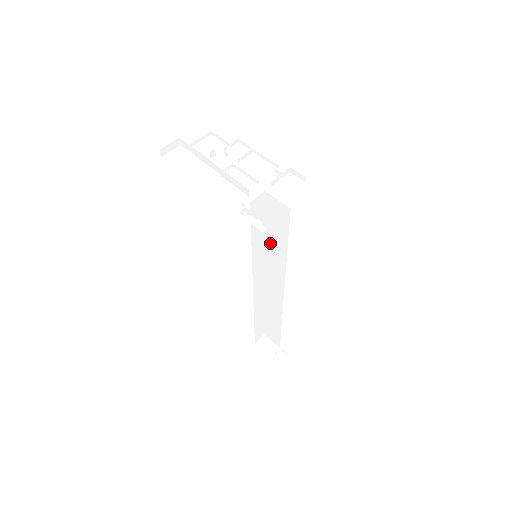
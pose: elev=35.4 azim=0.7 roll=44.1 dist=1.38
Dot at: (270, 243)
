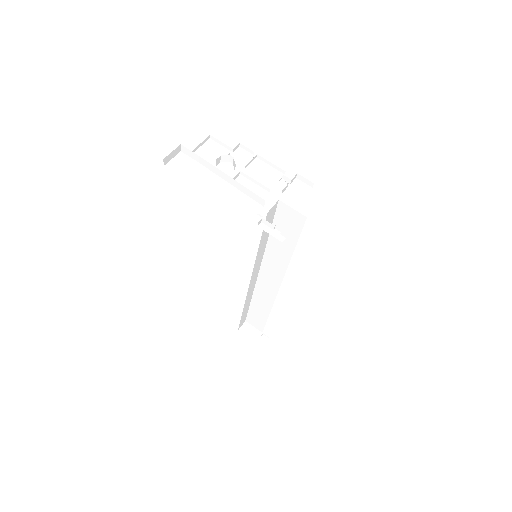
Dot at: (273, 245)
